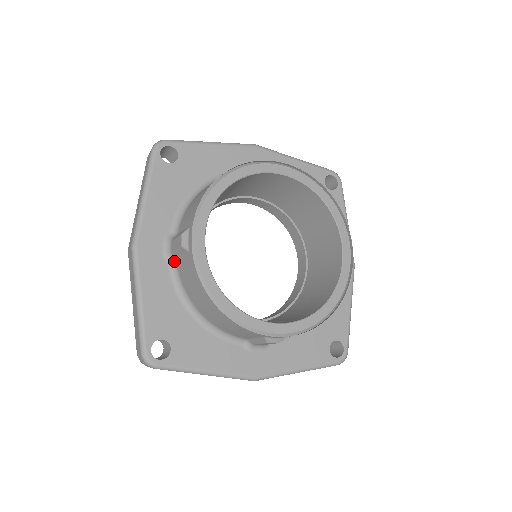
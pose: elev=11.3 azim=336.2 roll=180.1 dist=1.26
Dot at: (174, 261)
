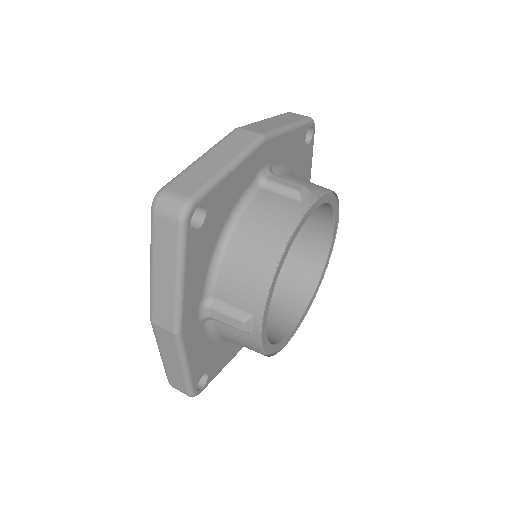
Dot at: (210, 320)
